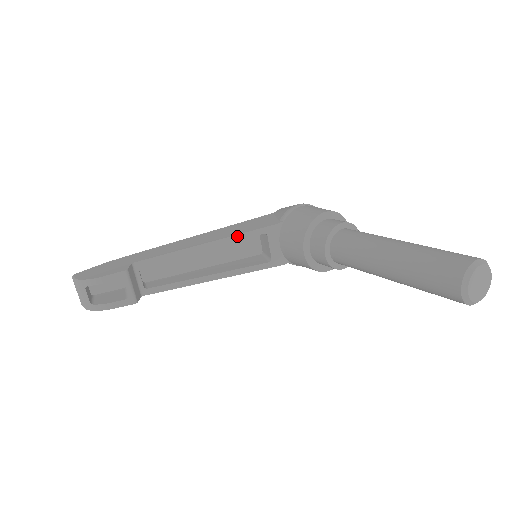
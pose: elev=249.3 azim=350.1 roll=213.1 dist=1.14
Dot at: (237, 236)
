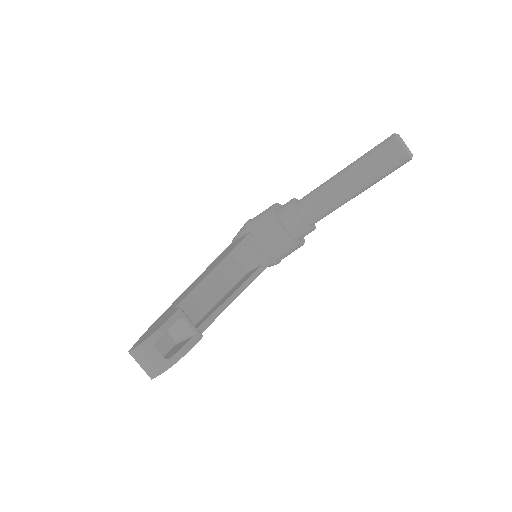
Dot at: (231, 253)
